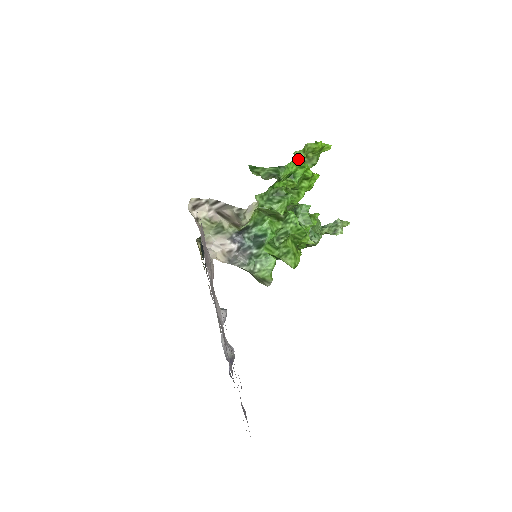
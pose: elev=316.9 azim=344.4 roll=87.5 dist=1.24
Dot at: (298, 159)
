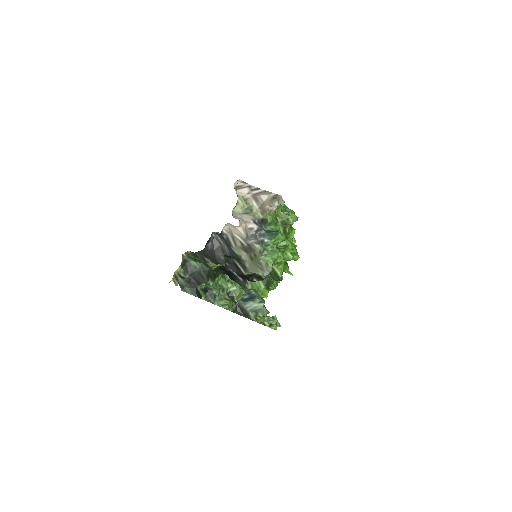
Dot at: occluded
